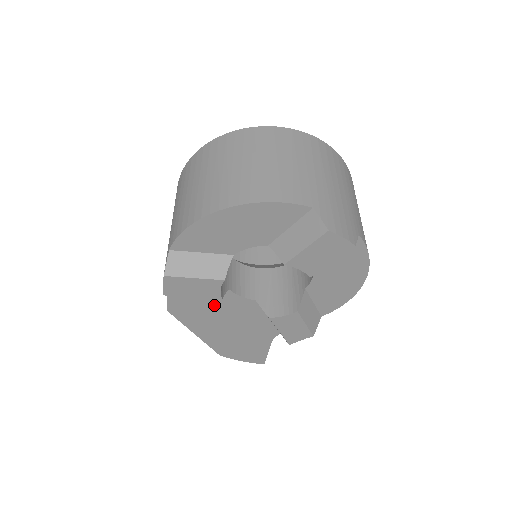
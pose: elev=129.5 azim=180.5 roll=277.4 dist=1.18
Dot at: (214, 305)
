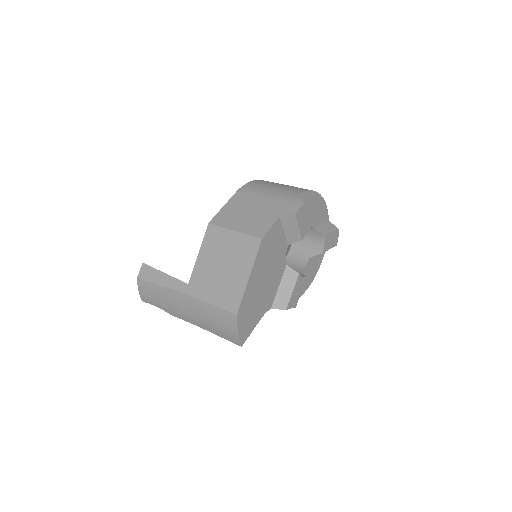
Dot at: (276, 253)
